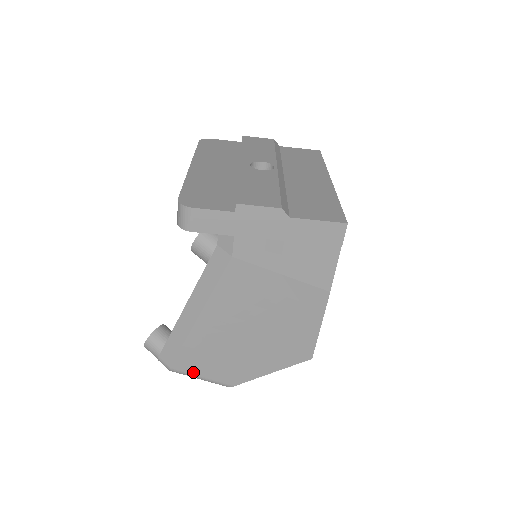
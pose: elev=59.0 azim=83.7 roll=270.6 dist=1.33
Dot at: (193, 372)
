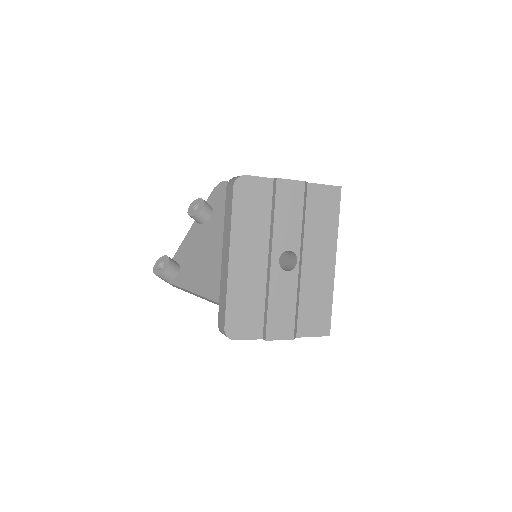
Dot at: occluded
